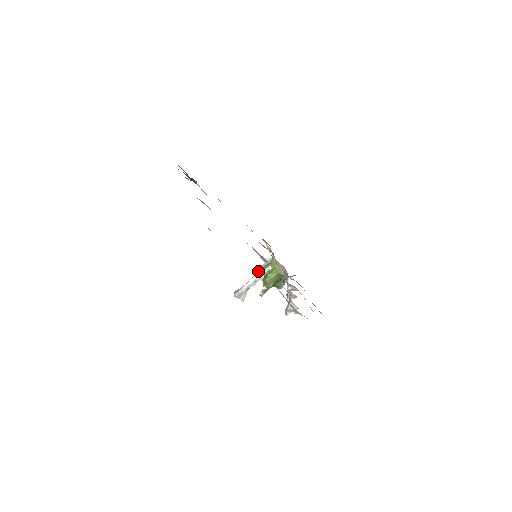
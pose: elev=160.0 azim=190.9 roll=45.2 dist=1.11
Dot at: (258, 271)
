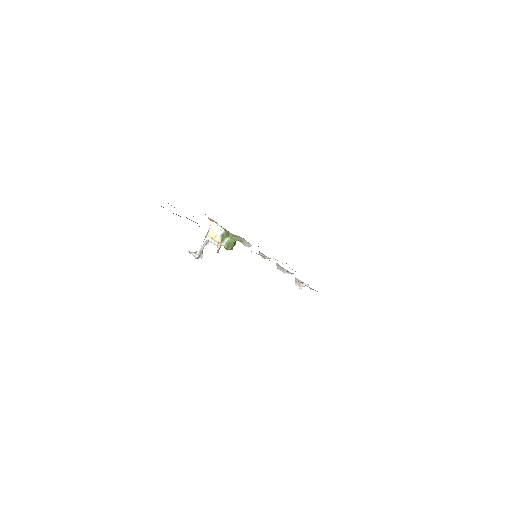
Dot at: (220, 243)
